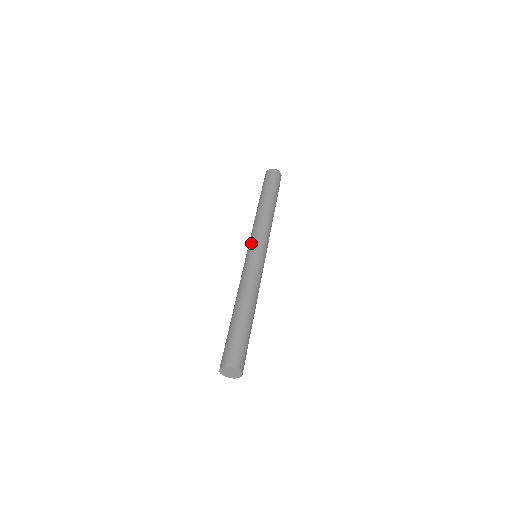
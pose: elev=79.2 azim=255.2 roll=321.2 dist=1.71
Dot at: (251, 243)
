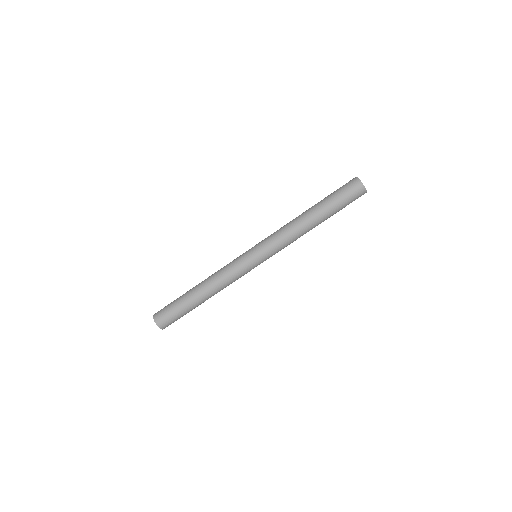
Dot at: (260, 247)
